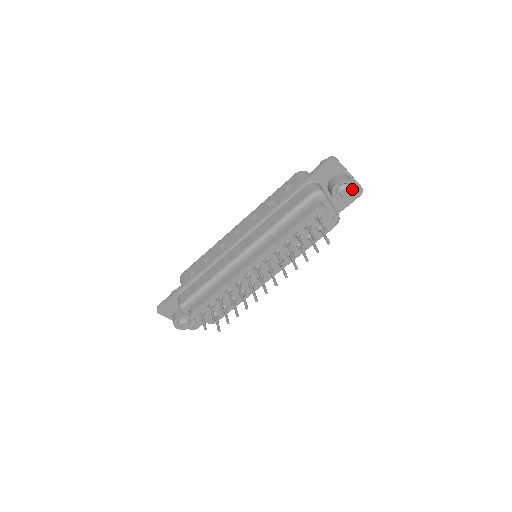
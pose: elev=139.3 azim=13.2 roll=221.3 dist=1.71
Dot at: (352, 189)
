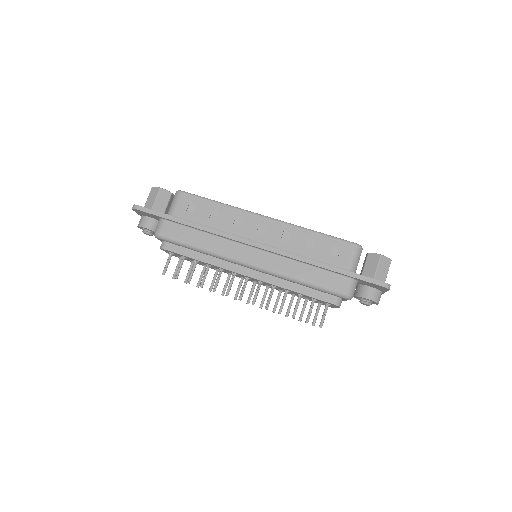
Dot at: (372, 303)
